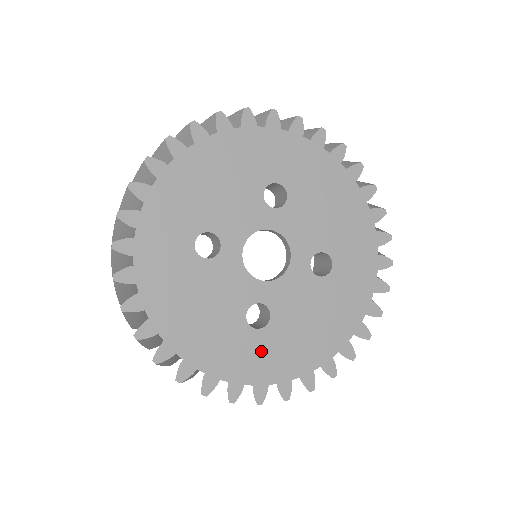
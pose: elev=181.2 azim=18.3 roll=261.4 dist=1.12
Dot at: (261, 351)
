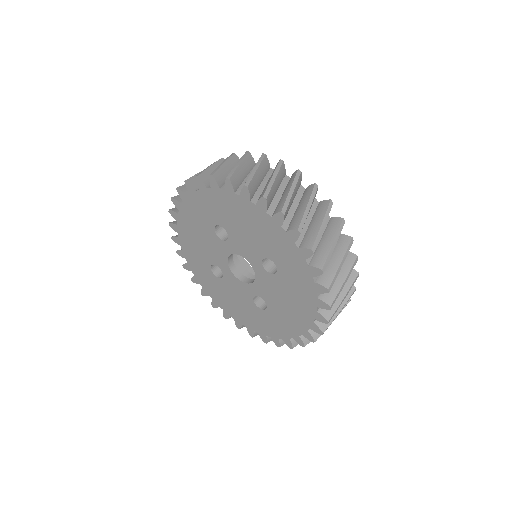
Dot at: (274, 321)
